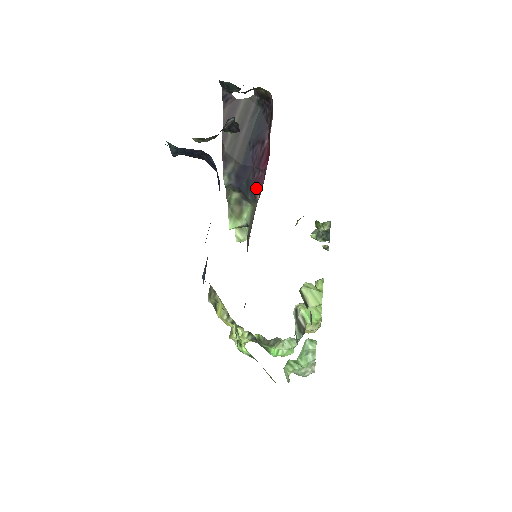
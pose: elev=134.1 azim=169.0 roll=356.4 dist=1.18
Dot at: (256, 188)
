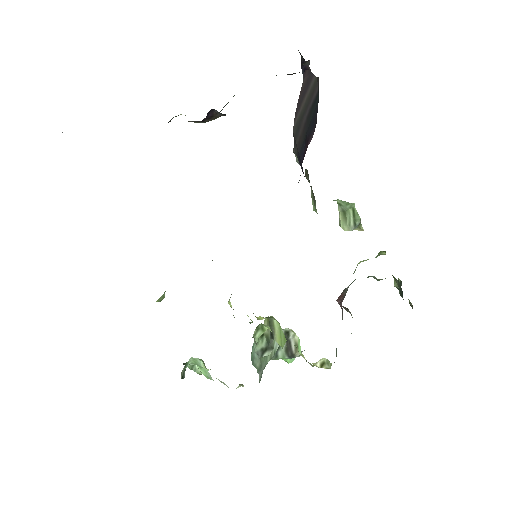
Dot at: occluded
